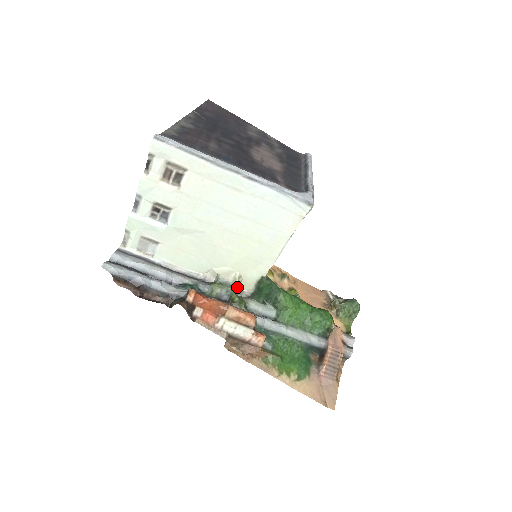
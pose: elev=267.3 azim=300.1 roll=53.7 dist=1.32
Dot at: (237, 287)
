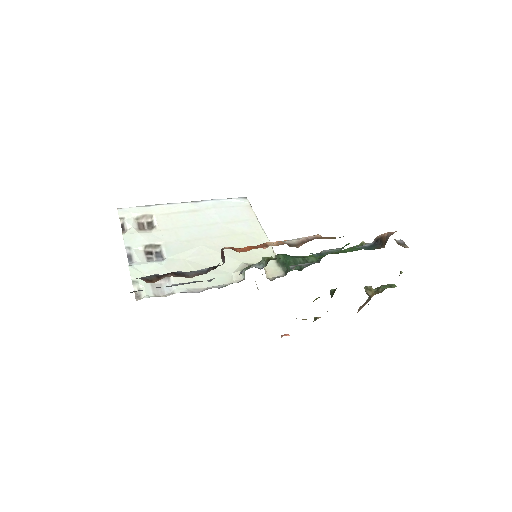
Dot at: occluded
